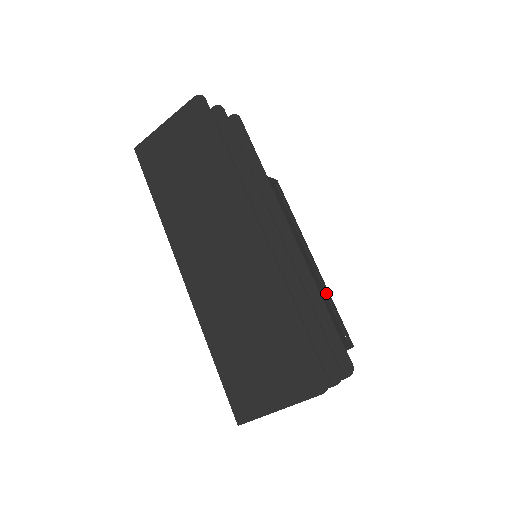
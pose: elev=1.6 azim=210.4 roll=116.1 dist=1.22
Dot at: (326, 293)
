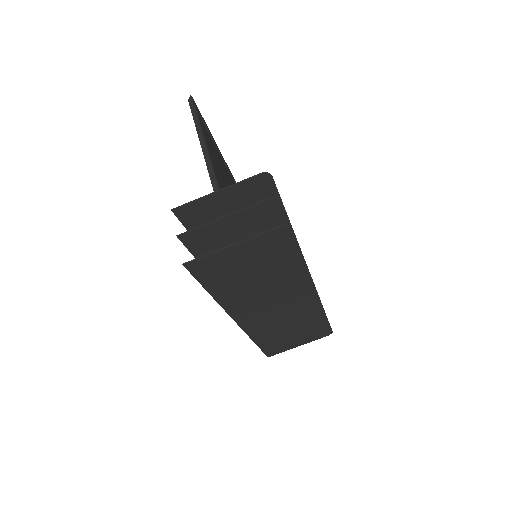
Dot at: occluded
